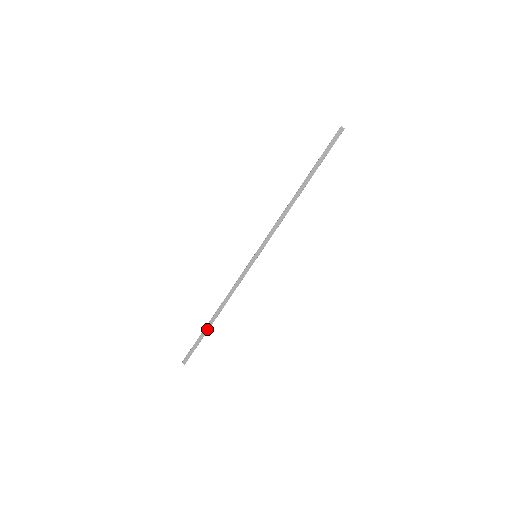
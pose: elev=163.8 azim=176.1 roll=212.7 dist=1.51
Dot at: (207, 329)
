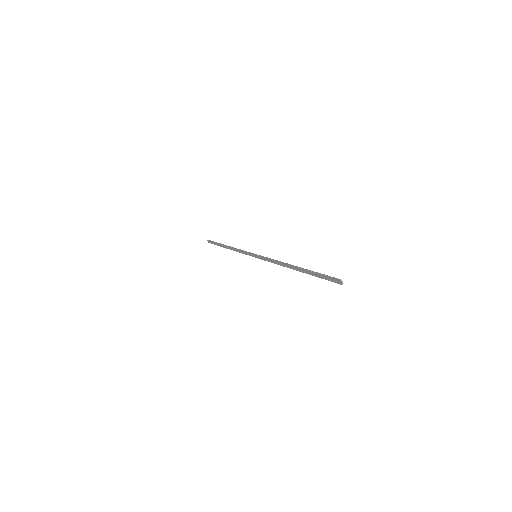
Dot at: (222, 246)
